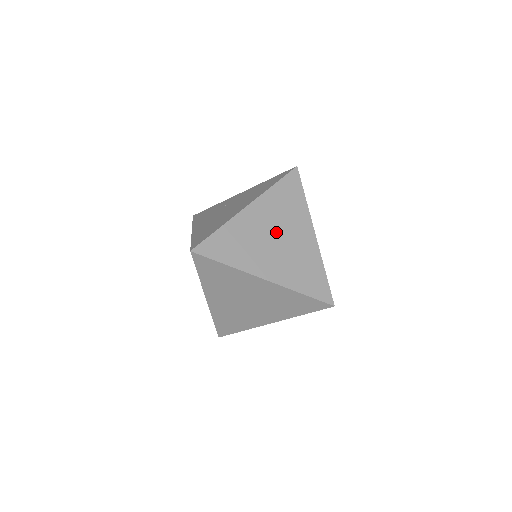
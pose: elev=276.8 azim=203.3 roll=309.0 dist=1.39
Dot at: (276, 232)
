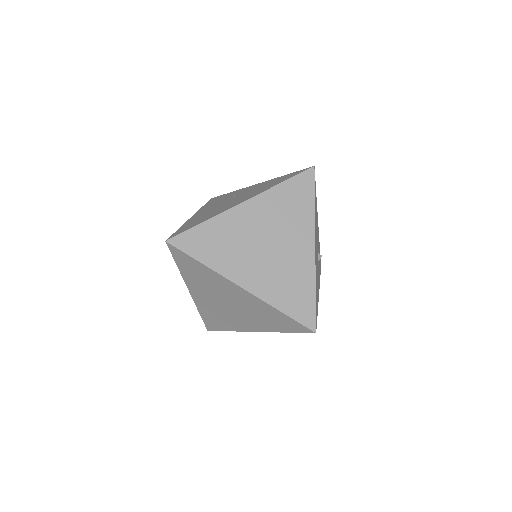
Dot at: (268, 237)
